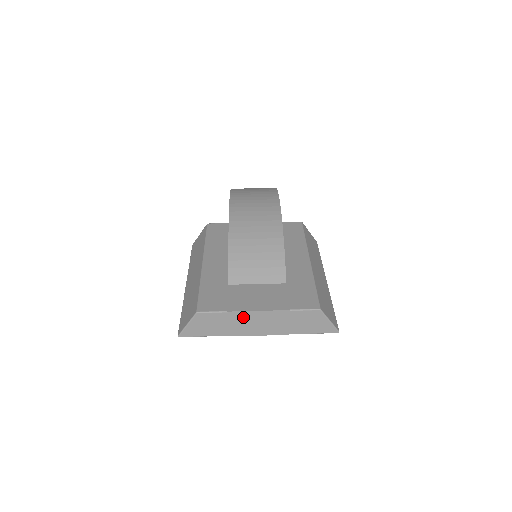
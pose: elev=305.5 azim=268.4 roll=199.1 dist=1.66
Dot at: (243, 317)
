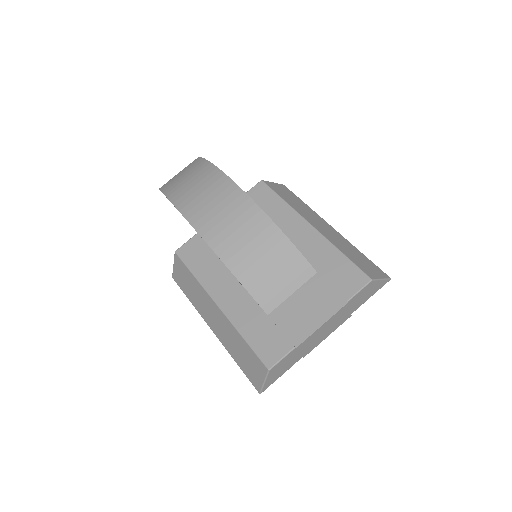
Dot at: (310, 339)
